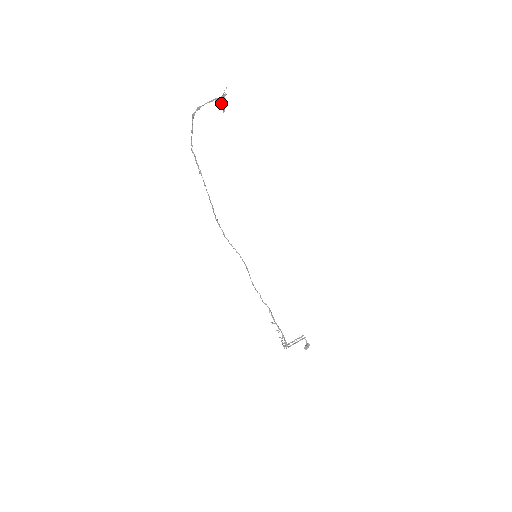
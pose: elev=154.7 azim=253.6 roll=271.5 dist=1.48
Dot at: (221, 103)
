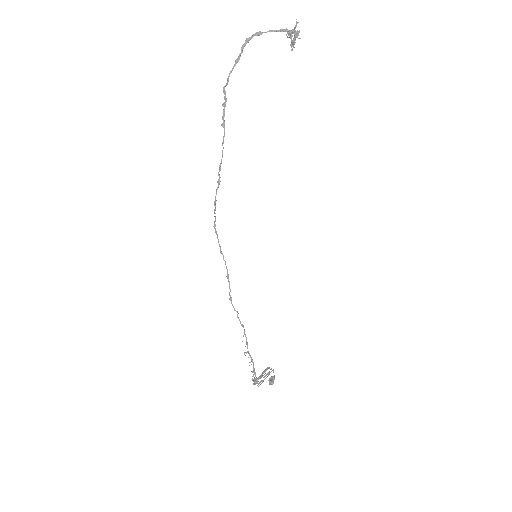
Dot at: (295, 37)
